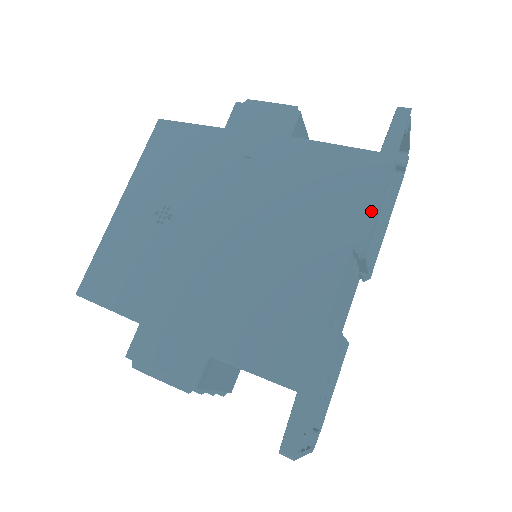
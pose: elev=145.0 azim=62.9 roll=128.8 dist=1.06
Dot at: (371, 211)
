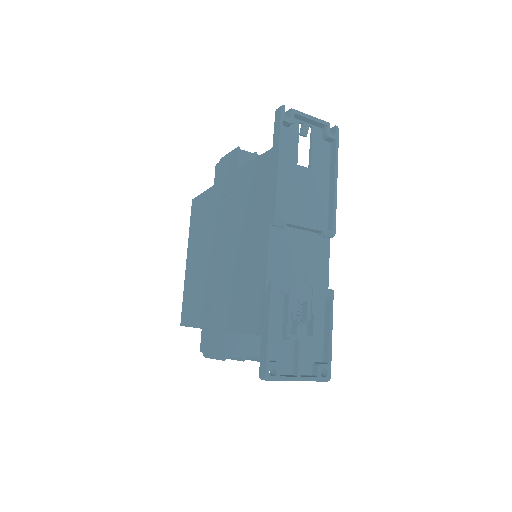
Dot at: (274, 192)
